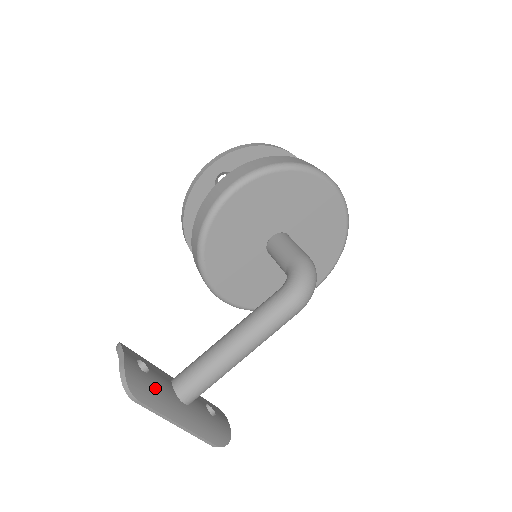
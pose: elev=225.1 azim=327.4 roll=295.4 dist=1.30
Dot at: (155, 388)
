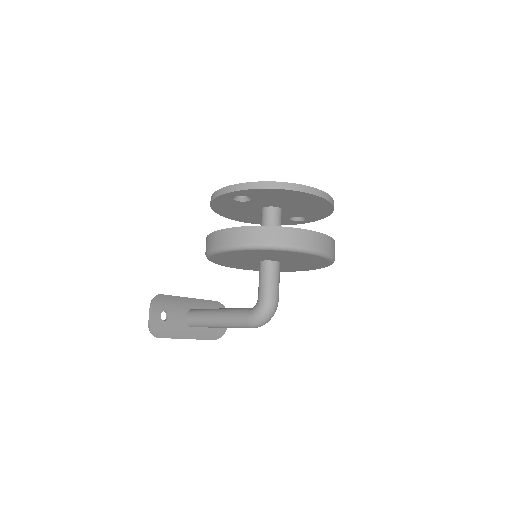
Dot at: (171, 327)
